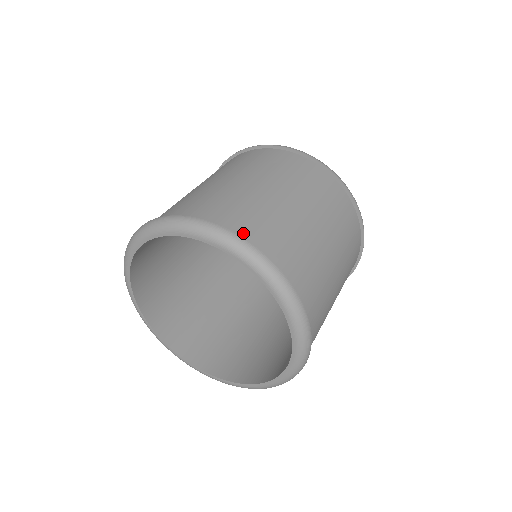
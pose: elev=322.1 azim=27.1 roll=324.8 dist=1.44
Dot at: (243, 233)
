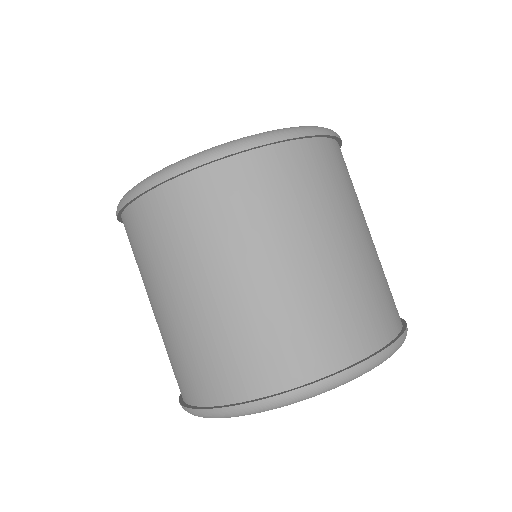
Dot at: (393, 327)
